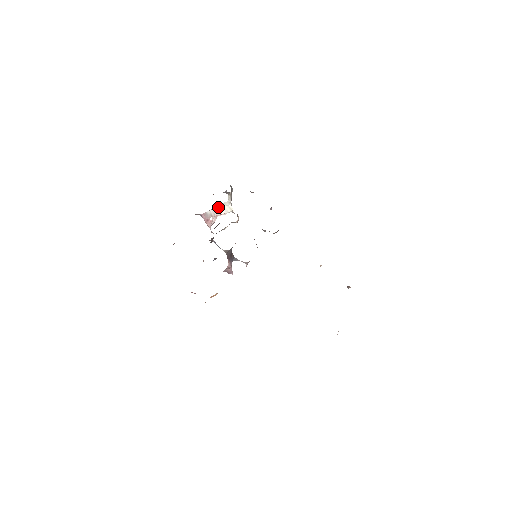
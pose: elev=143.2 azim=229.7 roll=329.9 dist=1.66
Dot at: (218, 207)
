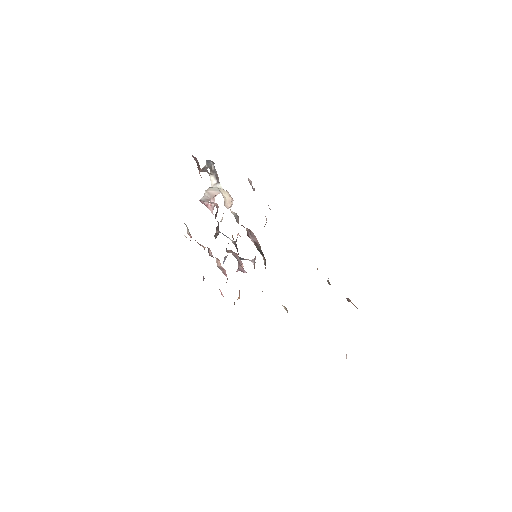
Dot at: (208, 190)
